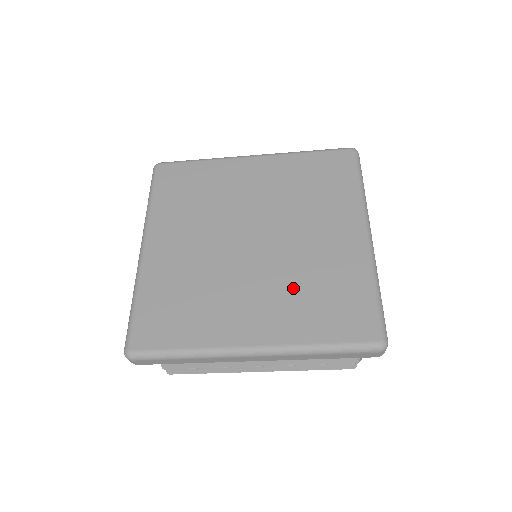
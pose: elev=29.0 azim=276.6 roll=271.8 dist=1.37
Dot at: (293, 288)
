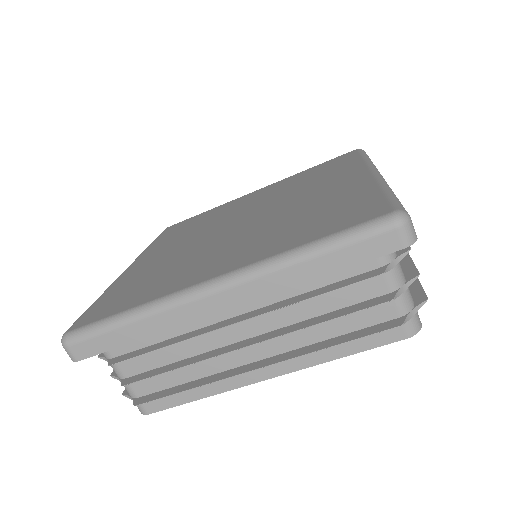
Dot at: (278, 227)
